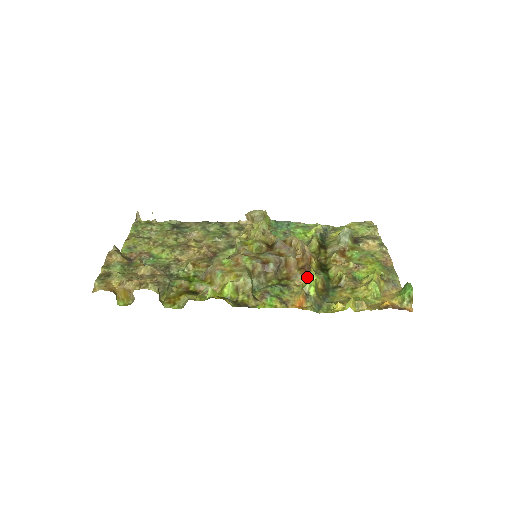
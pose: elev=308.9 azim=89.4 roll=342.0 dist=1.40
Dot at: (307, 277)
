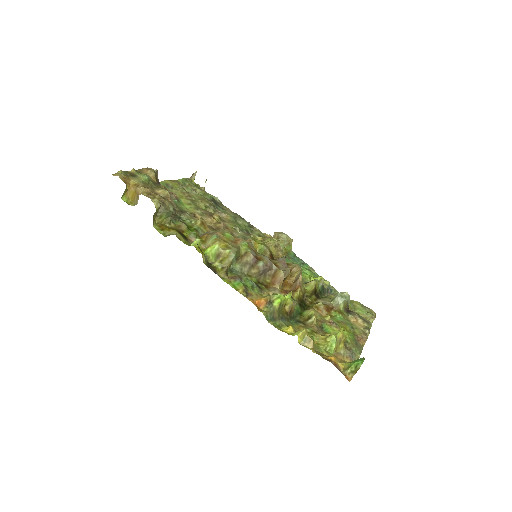
Dot at: occluded
